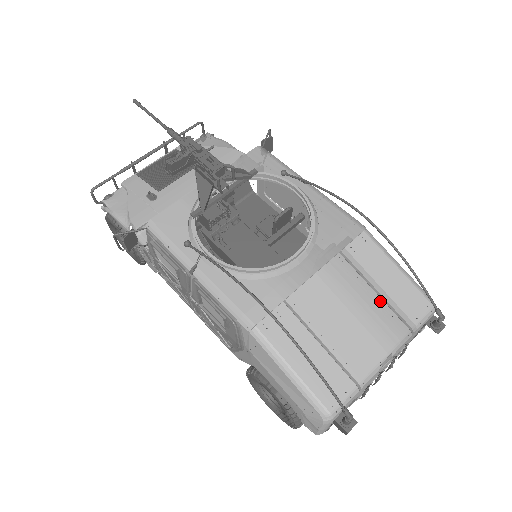
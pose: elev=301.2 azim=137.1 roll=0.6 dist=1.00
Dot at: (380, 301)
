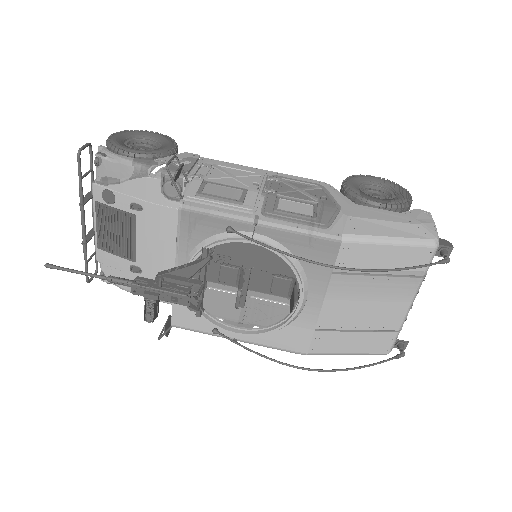
Dot at: (387, 278)
